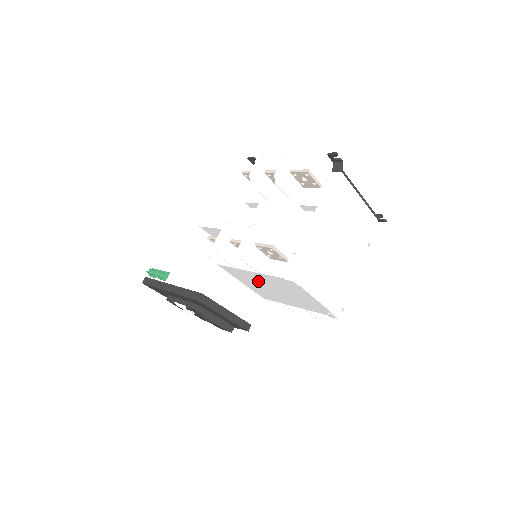
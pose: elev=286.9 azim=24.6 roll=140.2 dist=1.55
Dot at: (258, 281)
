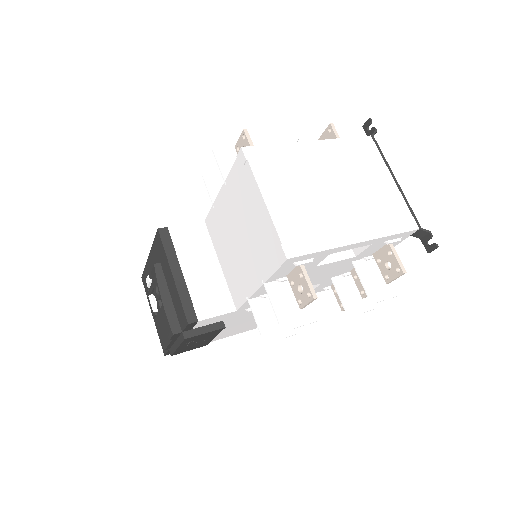
Dot at: (227, 224)
